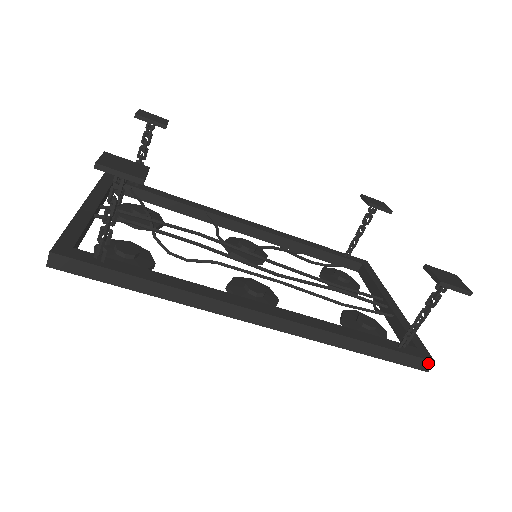
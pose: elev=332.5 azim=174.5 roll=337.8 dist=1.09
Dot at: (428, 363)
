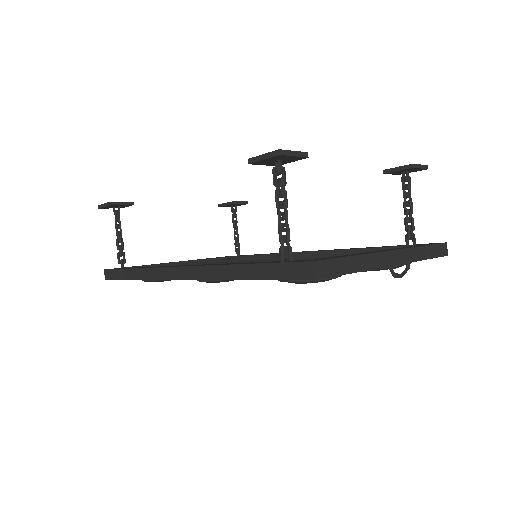
Dot at: (307, 266)
